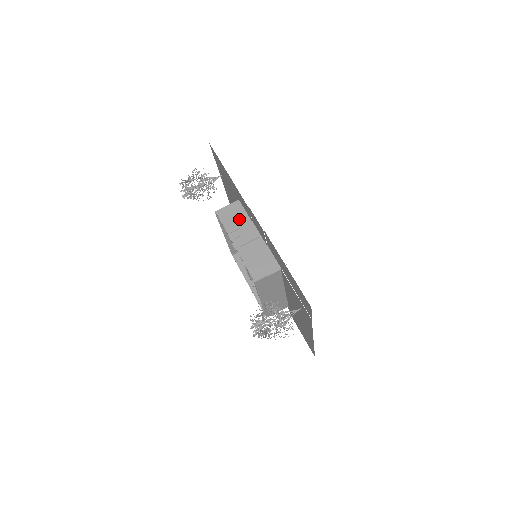
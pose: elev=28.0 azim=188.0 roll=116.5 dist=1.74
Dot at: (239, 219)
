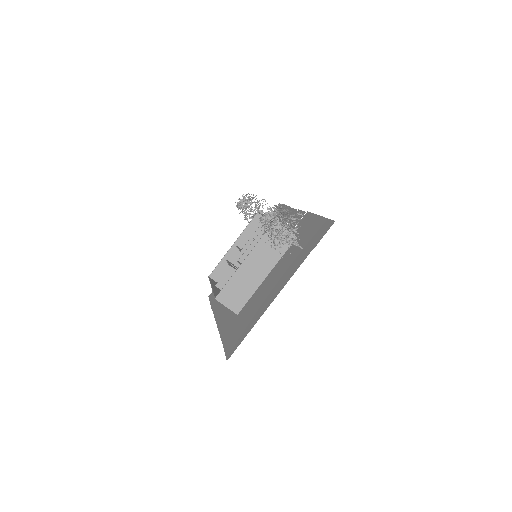
Dot at: occluded
